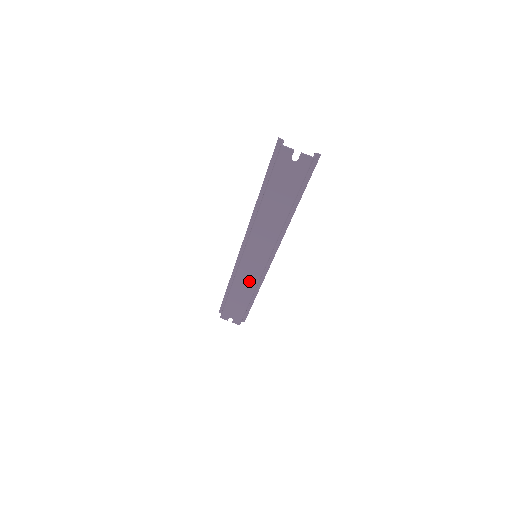
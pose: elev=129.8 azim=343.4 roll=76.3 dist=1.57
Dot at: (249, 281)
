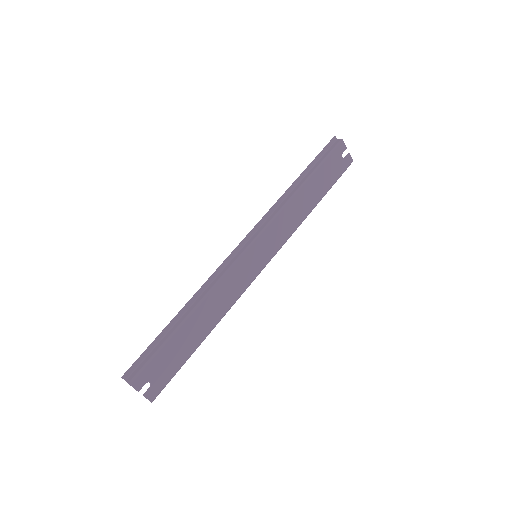
Dot at: (228, 296)
